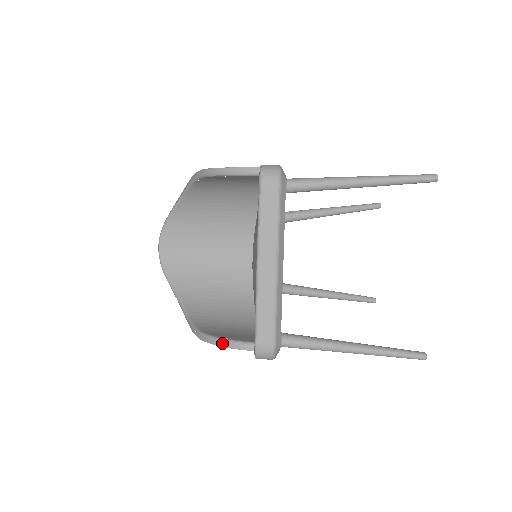
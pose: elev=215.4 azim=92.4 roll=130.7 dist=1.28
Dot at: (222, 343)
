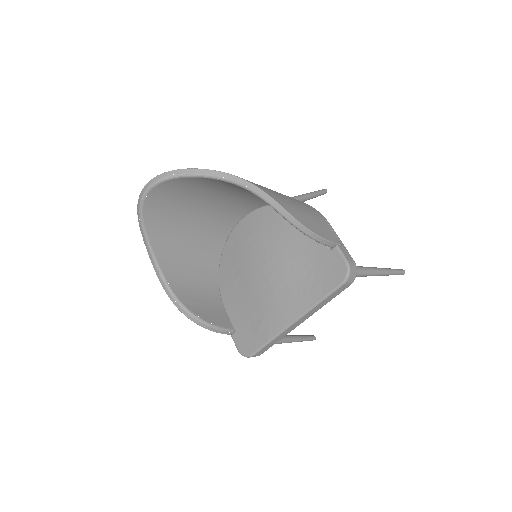
Dot at: (208, 327)
